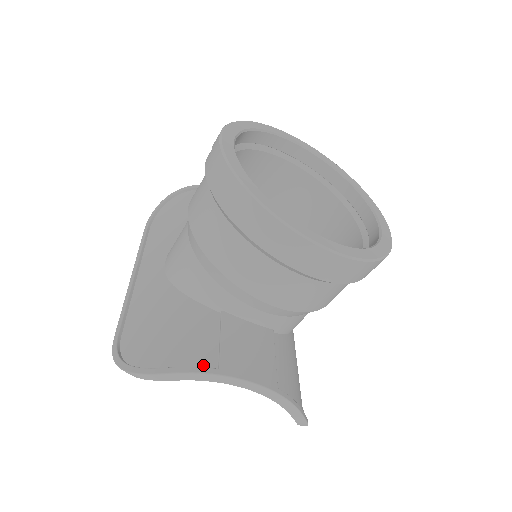
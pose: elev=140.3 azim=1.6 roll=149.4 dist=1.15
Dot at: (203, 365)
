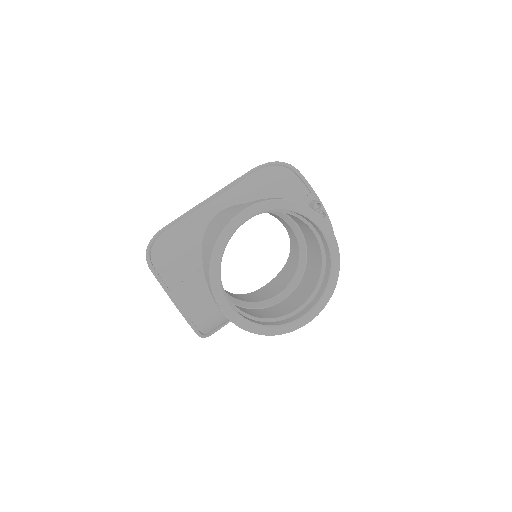
Dot at: (167, 282)
